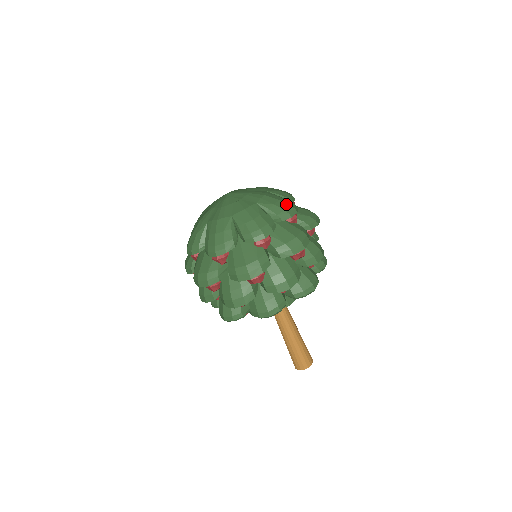
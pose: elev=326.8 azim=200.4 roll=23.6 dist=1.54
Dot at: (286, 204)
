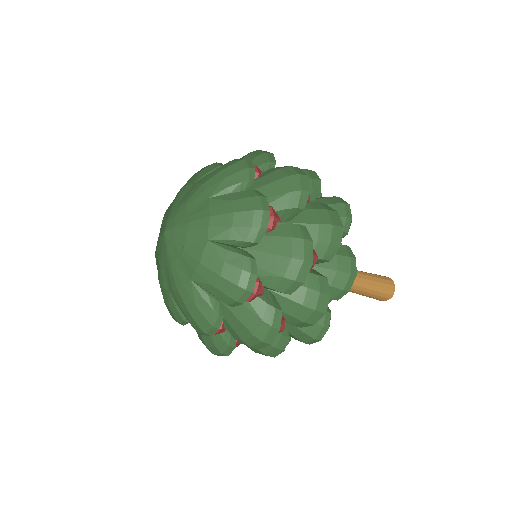
Dot at: (247, 213)
